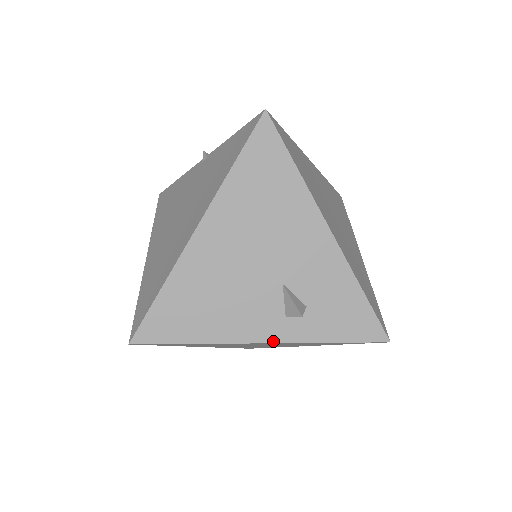
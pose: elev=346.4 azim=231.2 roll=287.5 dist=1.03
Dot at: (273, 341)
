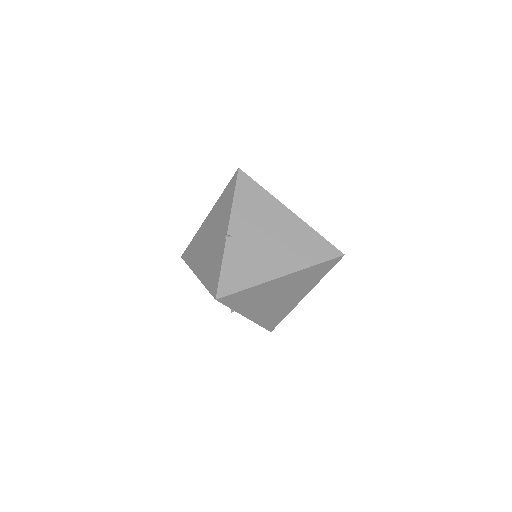
Dot at: occluded
